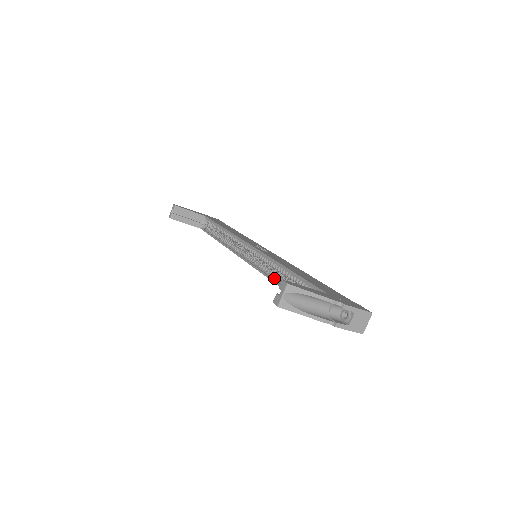
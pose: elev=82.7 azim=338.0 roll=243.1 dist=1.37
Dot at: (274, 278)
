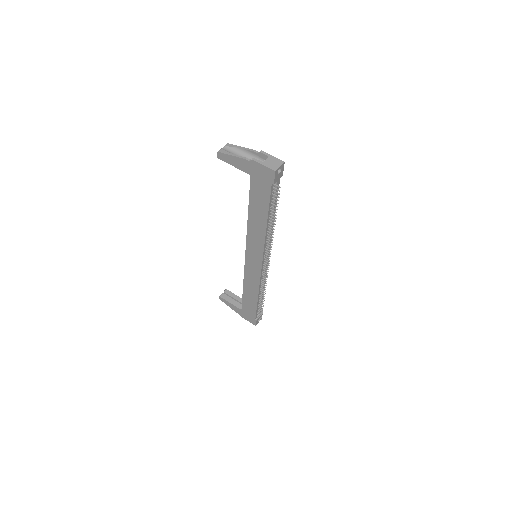
Dot at: (250, 223)
